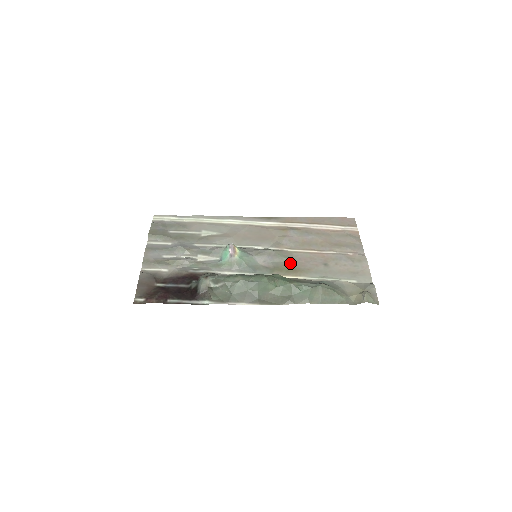
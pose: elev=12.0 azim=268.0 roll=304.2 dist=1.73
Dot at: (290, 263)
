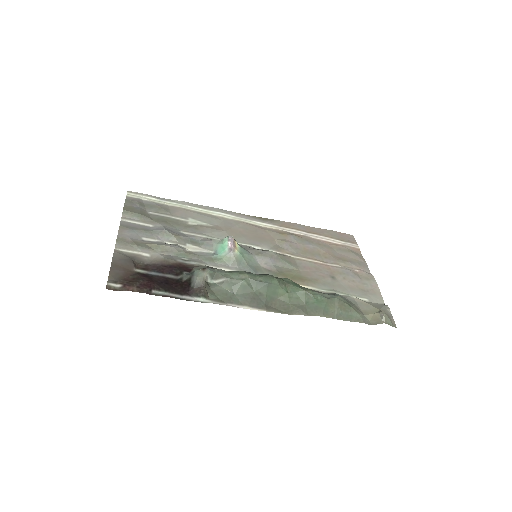
Dot at: (294, 270)
